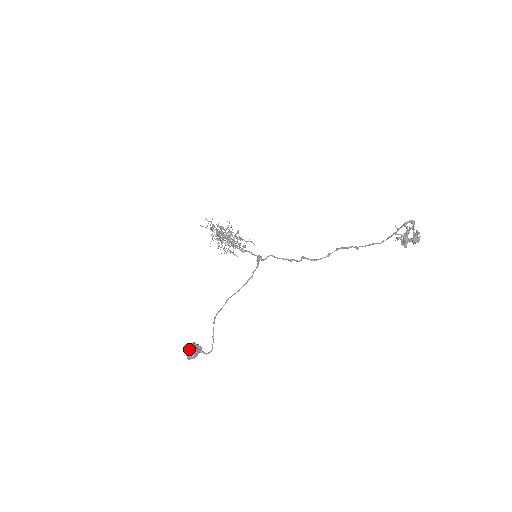
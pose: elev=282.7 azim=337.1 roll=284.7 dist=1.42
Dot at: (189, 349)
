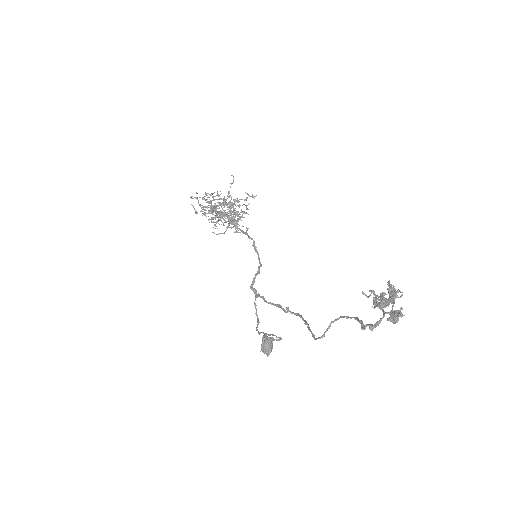
Dot at: (261, 350)
